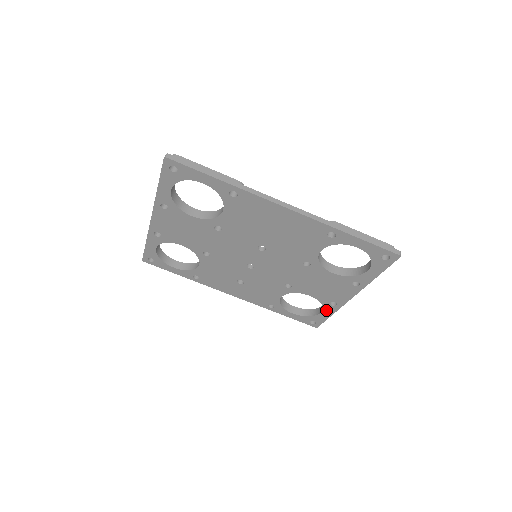
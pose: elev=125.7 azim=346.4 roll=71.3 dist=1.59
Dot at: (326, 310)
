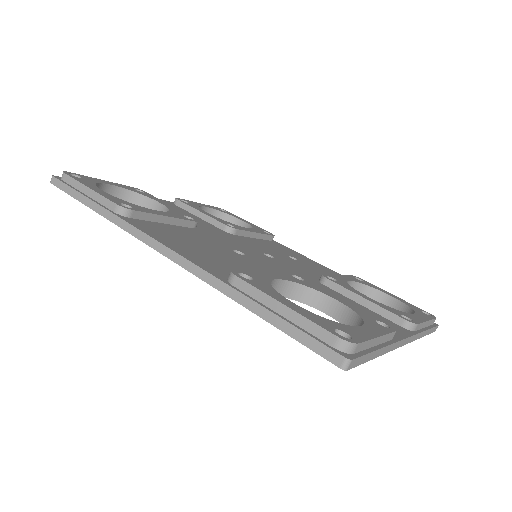
Dot at: occluded
